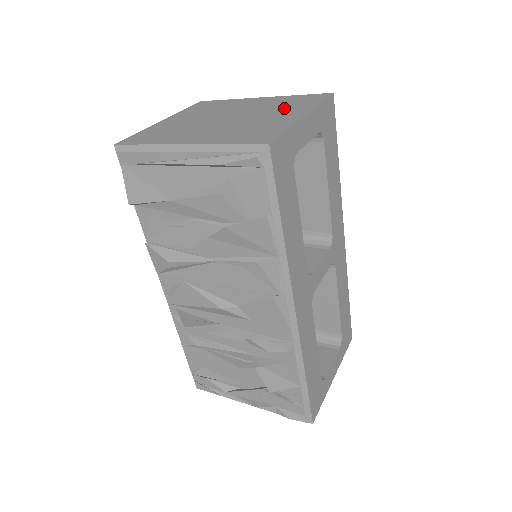
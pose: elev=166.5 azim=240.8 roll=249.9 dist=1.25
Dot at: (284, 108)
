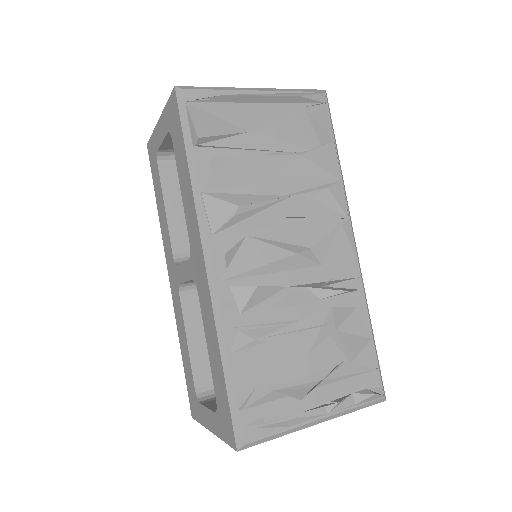
Dot at: occluded
